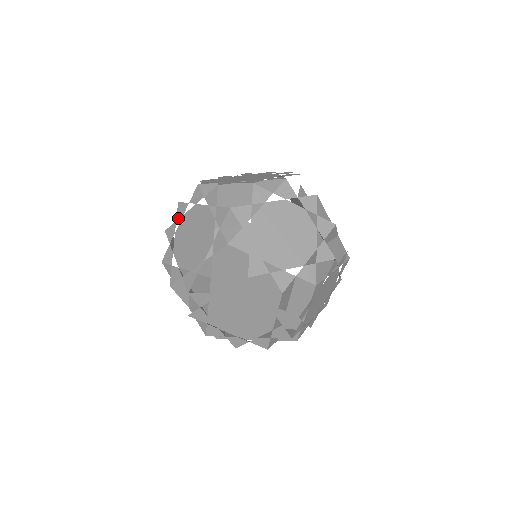
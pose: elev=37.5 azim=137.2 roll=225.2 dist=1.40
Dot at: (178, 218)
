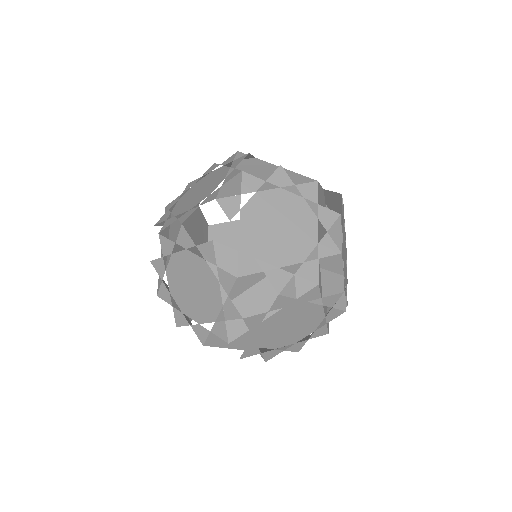
Dot at: occluded
